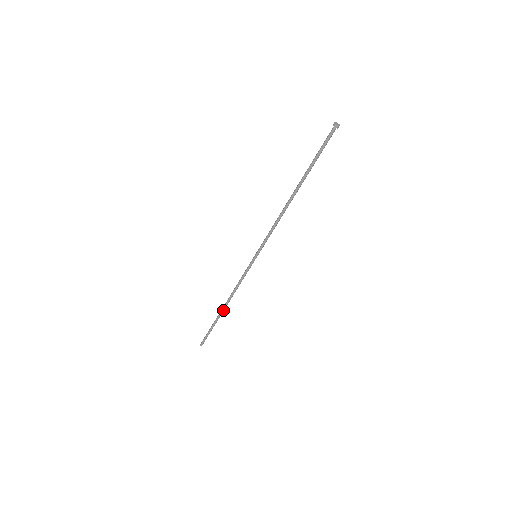
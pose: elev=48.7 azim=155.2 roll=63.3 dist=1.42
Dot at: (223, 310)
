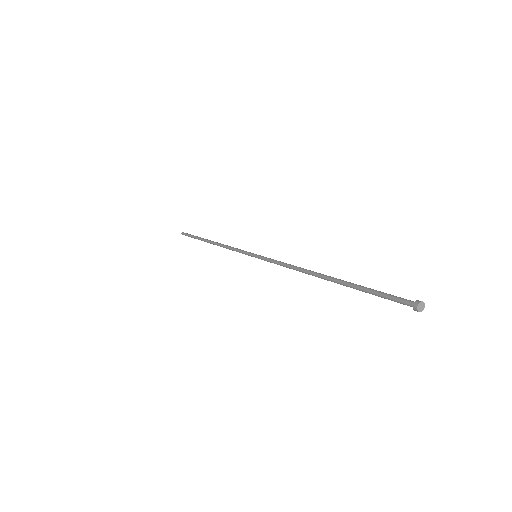
Dot at: (210, 243)
